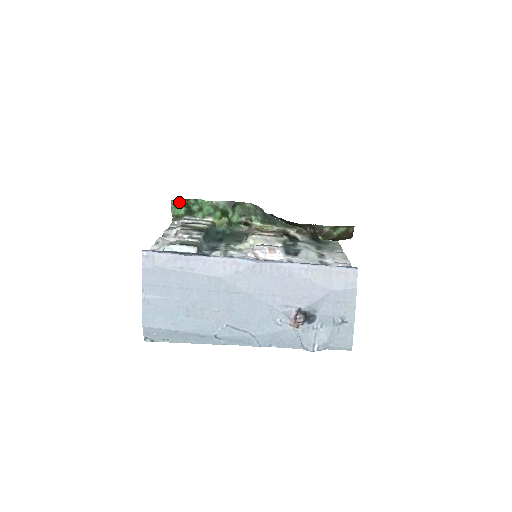
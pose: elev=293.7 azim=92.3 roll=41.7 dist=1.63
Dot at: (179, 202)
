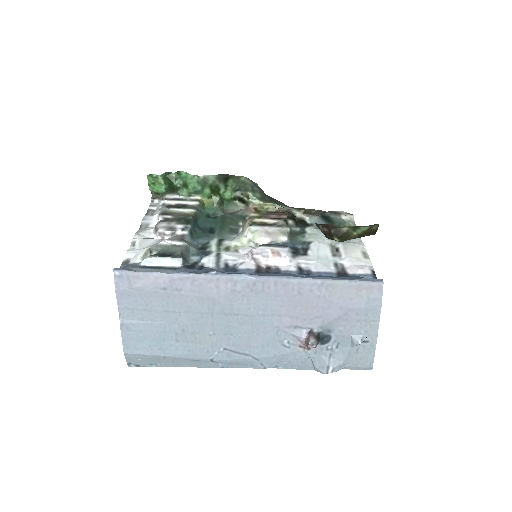
Dot at: (158, 178)
